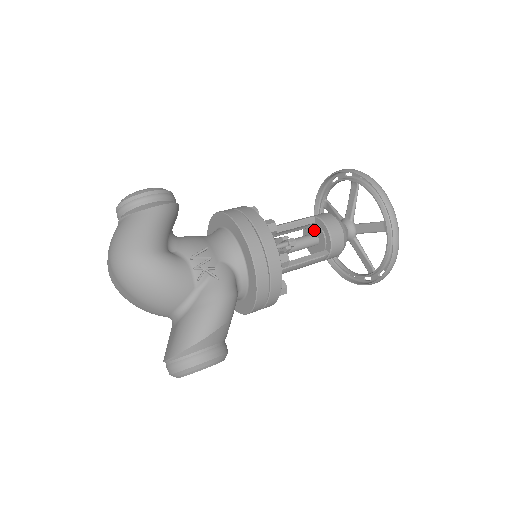
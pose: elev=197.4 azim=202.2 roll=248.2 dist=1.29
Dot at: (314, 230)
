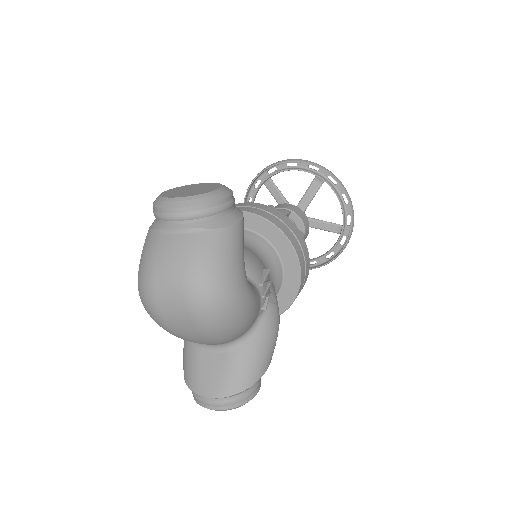
Dot at: occluded
